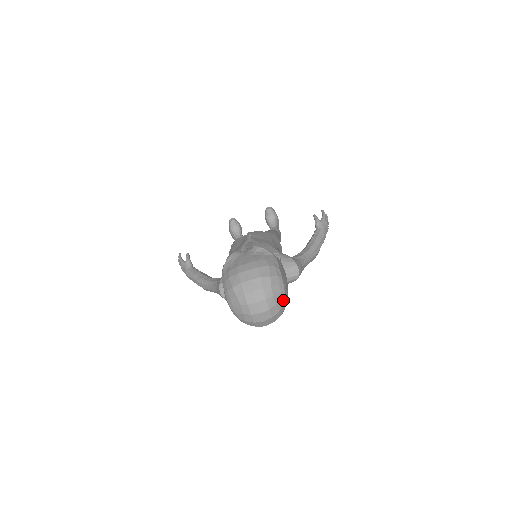
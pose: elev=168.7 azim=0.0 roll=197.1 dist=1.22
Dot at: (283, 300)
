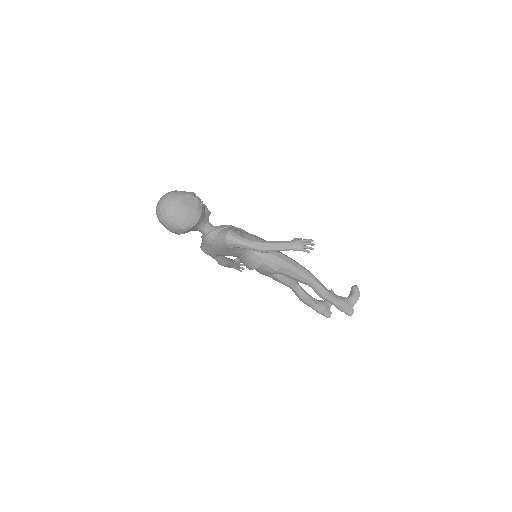
Dot at: (170, 206)
